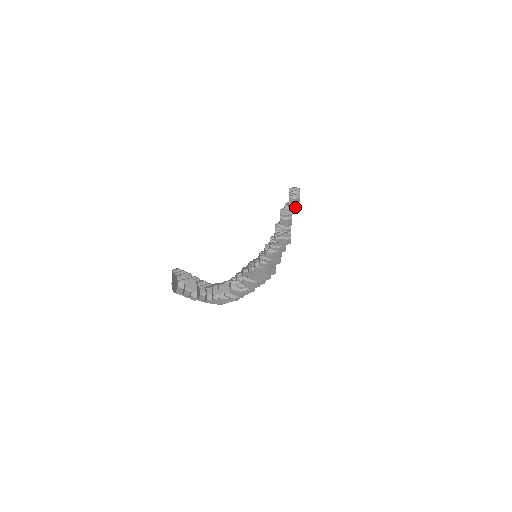
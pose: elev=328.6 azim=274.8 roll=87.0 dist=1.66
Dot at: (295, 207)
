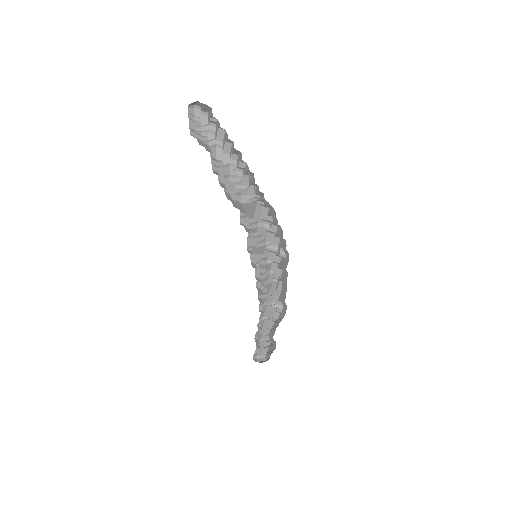
Dot at: occluded
